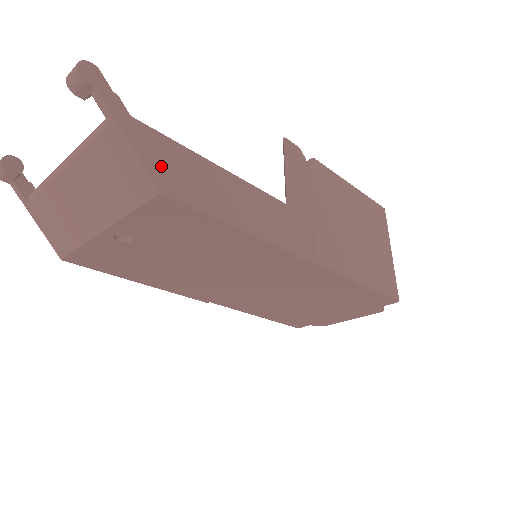
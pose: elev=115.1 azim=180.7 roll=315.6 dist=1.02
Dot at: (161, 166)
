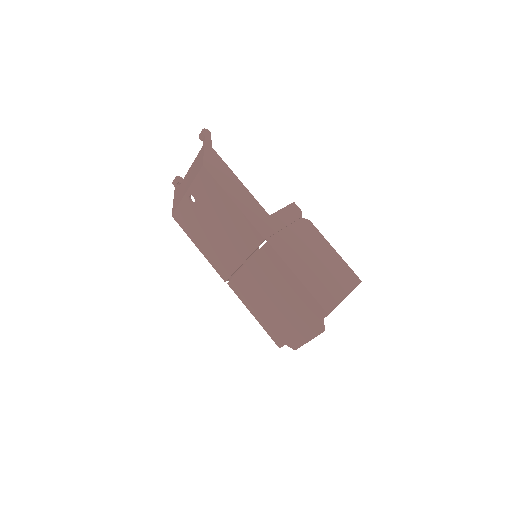
Dot at: (211, 162)
